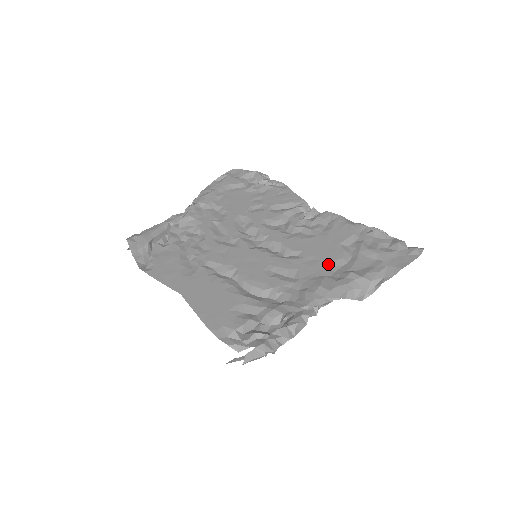
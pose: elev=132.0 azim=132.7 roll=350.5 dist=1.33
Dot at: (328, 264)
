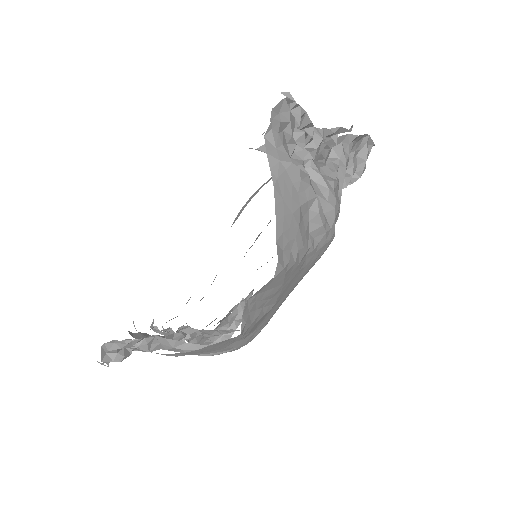
Dot at: occluded
